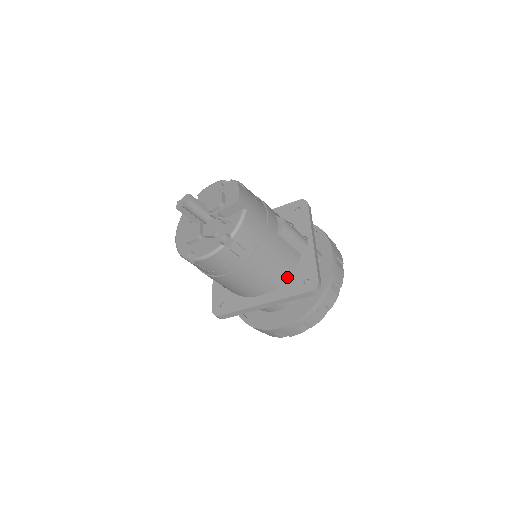
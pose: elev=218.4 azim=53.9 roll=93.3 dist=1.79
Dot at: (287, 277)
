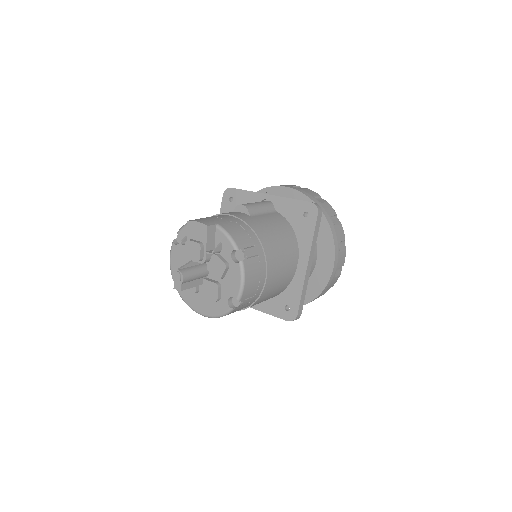
Dot at: (292, 232)
